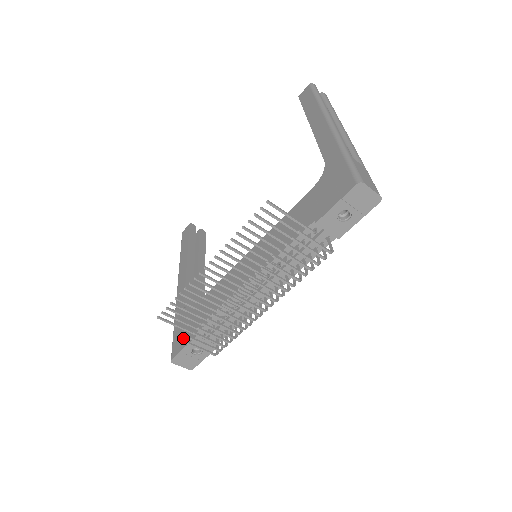
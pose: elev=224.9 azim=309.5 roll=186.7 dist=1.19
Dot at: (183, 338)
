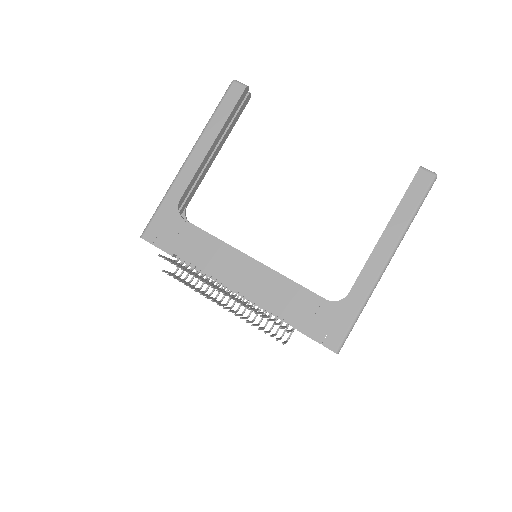
Dot at: (162, 236)
